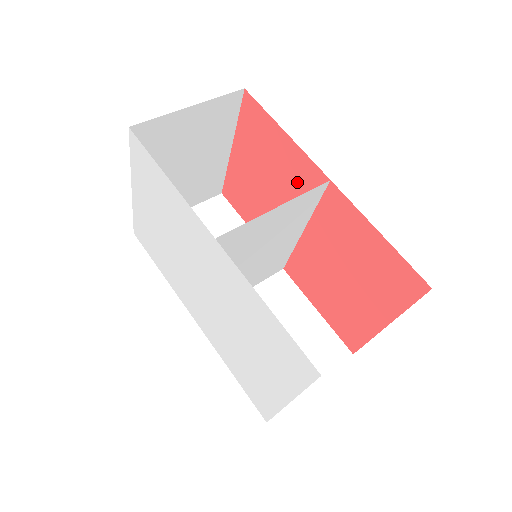
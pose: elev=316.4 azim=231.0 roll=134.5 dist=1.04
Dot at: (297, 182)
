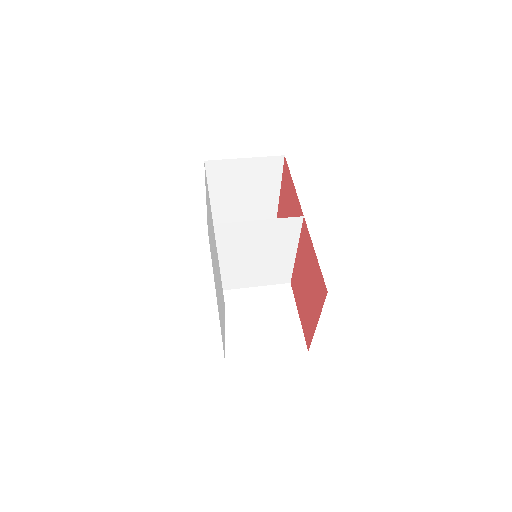
Dot at: occluded
